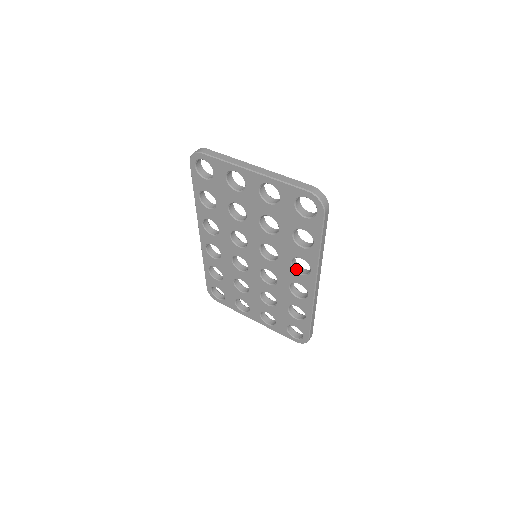
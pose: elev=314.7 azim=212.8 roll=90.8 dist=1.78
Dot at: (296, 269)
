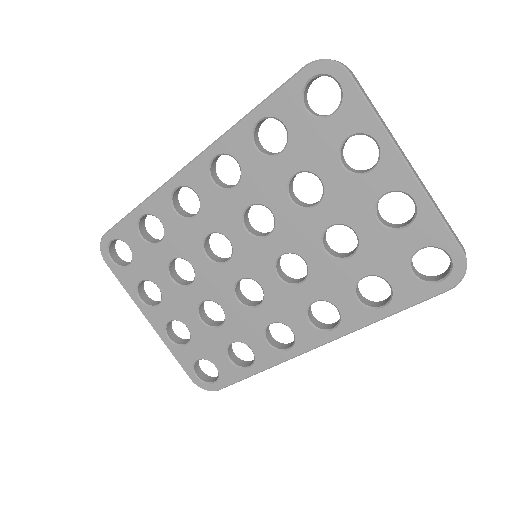
Dot at: (309, 312)
